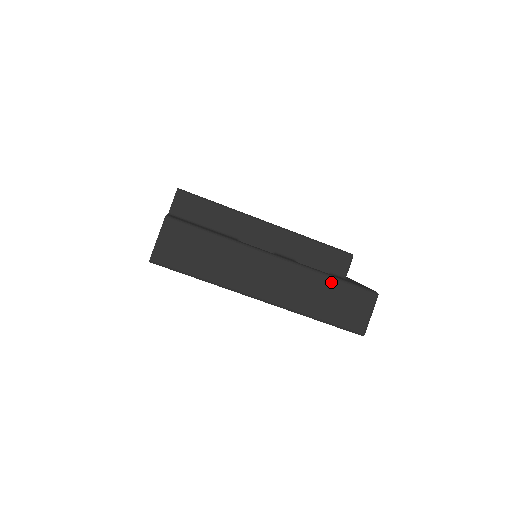
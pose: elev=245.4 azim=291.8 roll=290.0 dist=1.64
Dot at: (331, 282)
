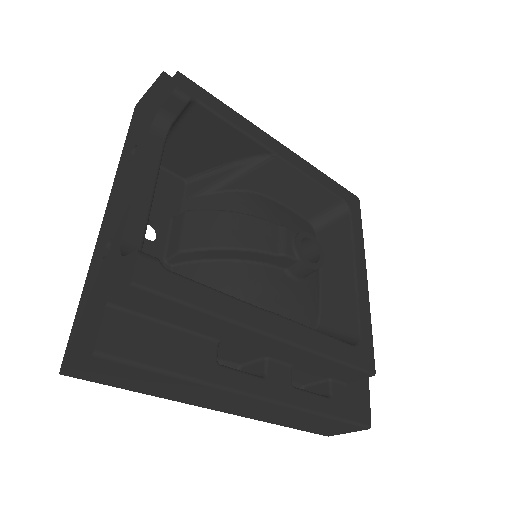
Dot at: (321, 418)
